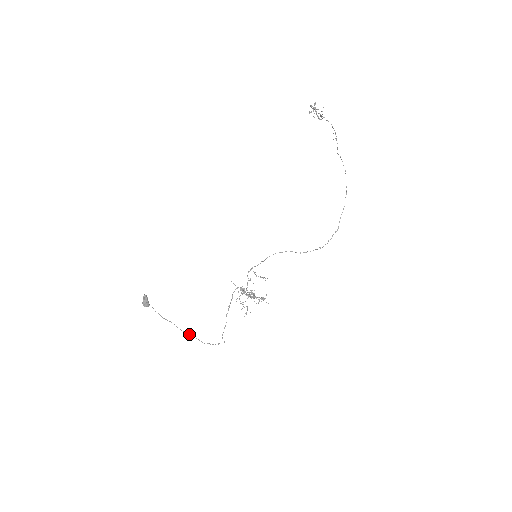
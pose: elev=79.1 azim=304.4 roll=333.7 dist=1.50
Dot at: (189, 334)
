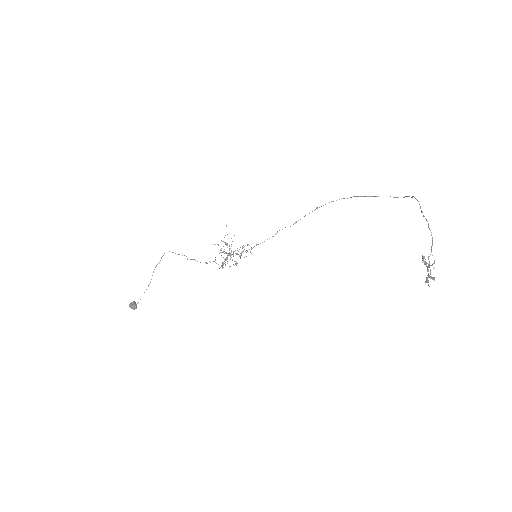
Dot at: (156, 266)
